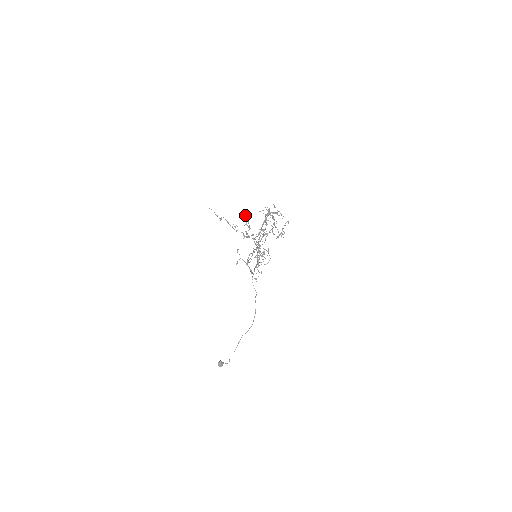
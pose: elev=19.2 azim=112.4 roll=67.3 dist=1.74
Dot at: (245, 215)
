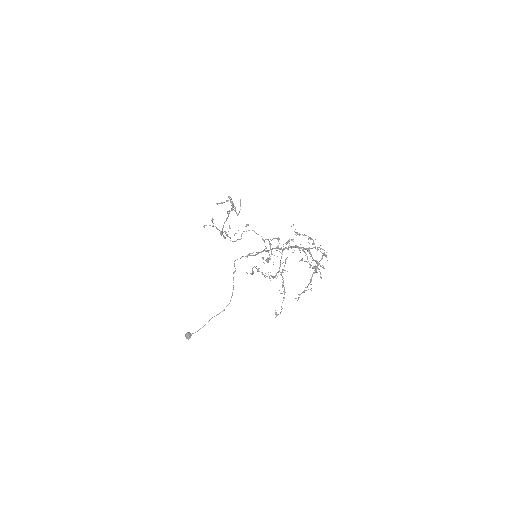
Dot at: (270, 243)
